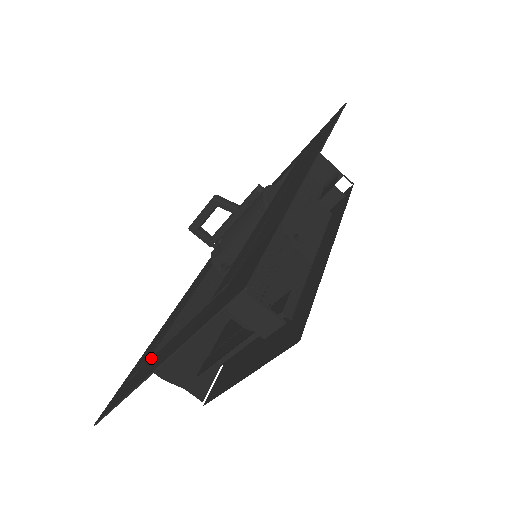
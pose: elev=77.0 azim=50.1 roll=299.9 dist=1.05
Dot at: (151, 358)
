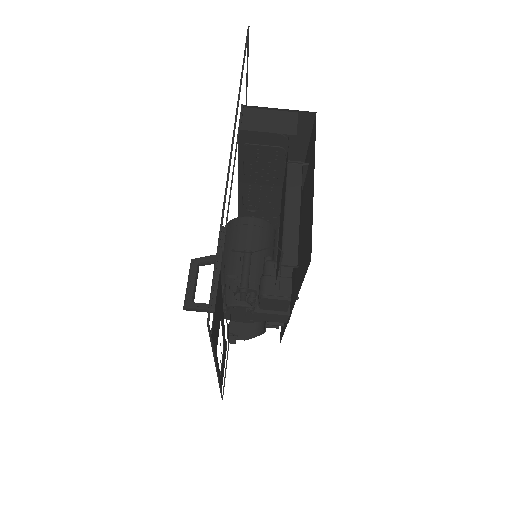
Dot at: (224, 232)
